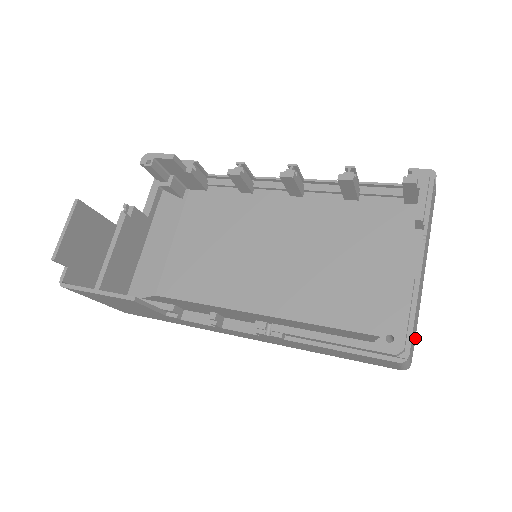
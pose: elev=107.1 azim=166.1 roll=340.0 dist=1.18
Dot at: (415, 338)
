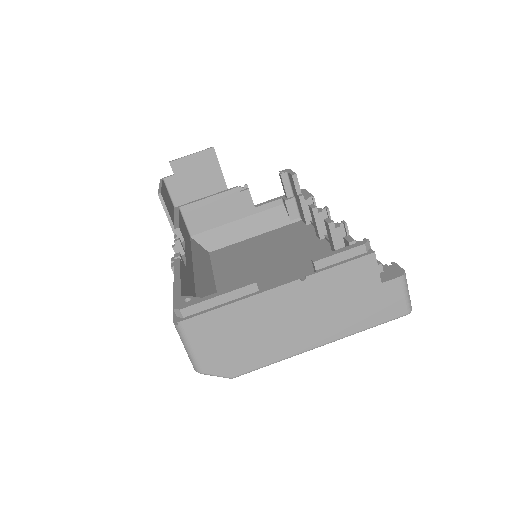
Dot at: (239, 374)
